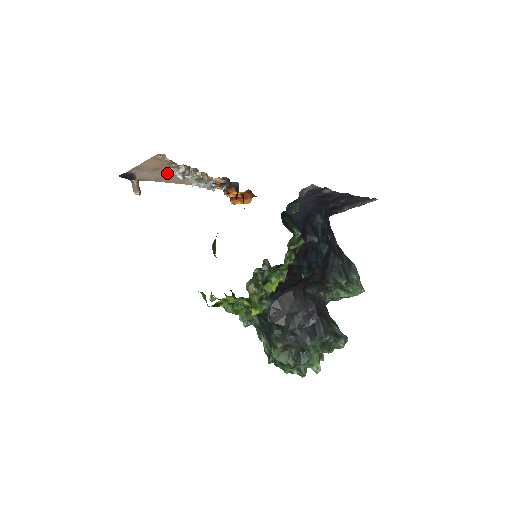
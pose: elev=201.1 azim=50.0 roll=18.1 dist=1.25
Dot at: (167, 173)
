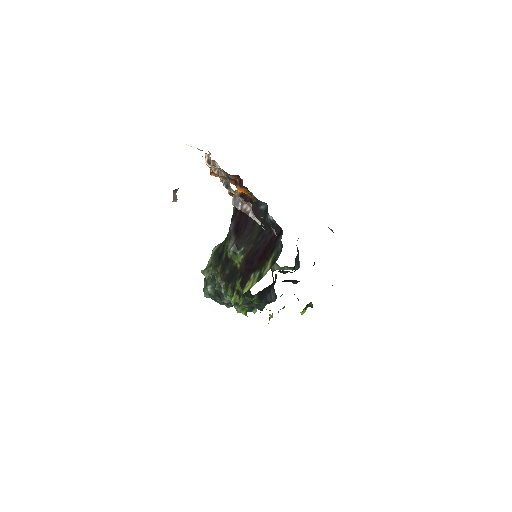
Dot at: occluded
